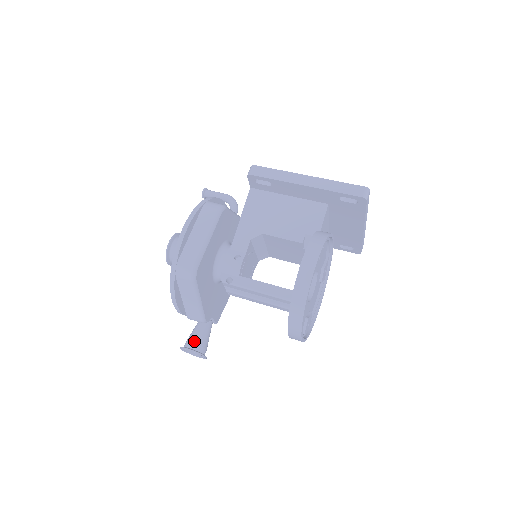
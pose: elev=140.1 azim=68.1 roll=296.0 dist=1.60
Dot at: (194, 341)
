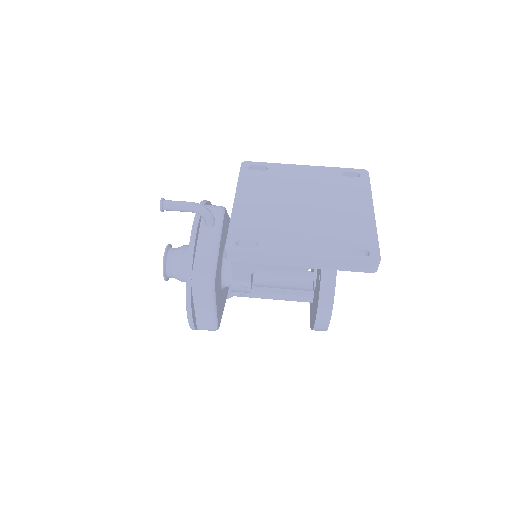
Dot at: occluded
